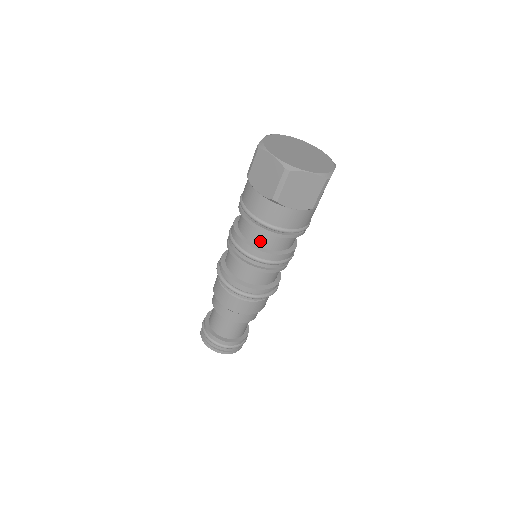
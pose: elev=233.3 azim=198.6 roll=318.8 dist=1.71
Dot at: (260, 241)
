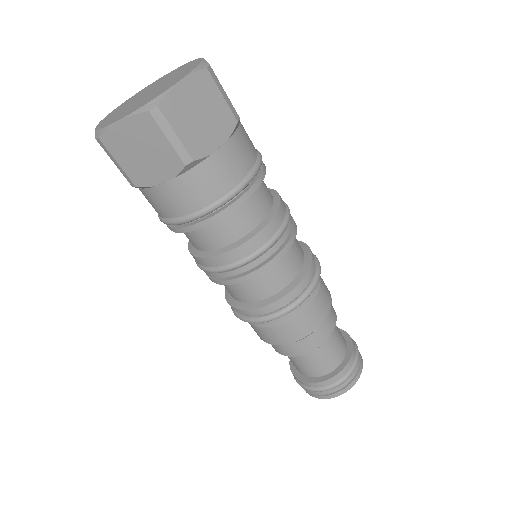
Dot at: (196, 244)
